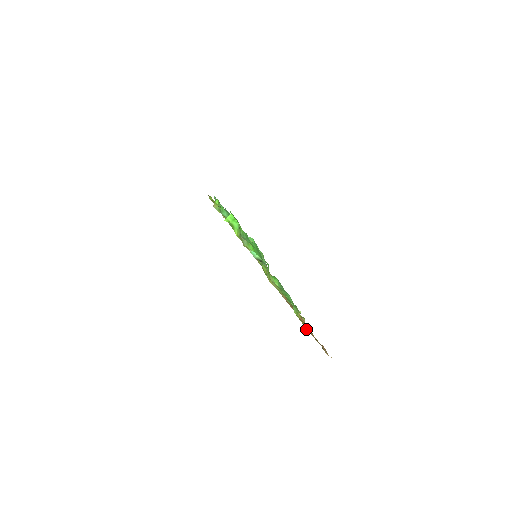
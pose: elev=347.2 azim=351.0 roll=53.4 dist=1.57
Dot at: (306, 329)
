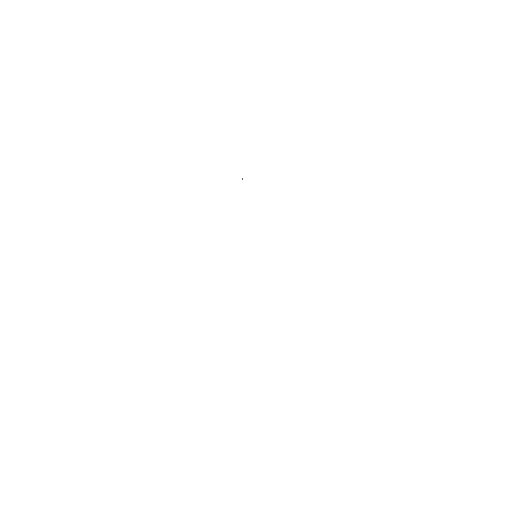
Dot at: occluded
